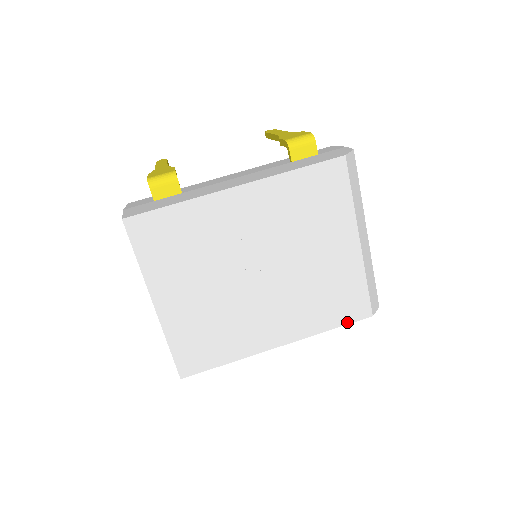
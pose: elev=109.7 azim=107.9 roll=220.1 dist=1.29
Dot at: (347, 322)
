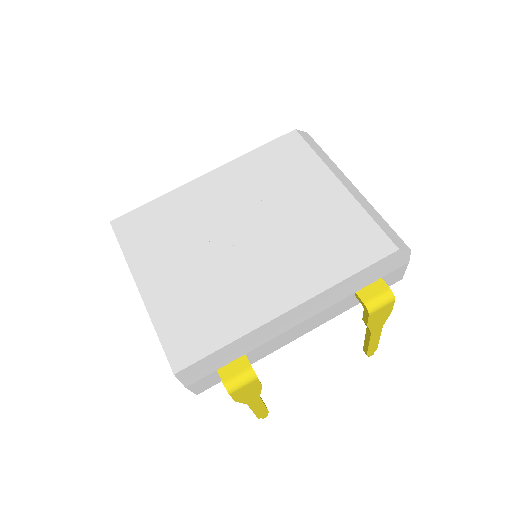
Dot at: (368, 263)
